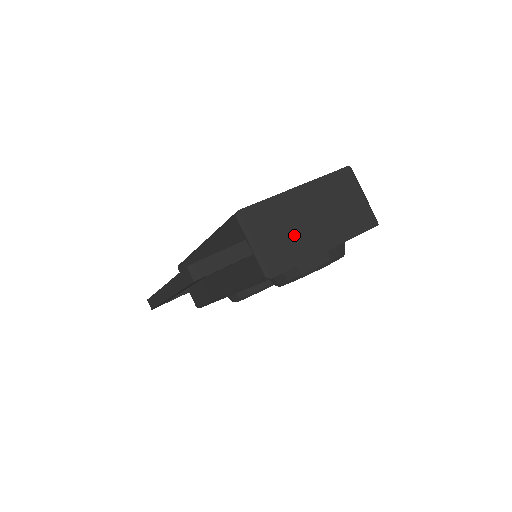
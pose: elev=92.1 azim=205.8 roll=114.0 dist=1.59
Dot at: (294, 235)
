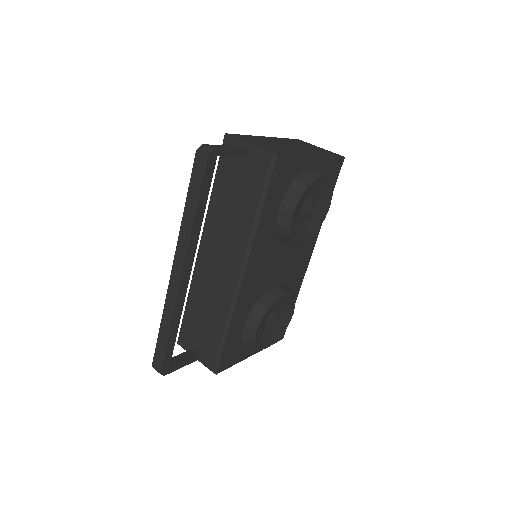
Dot at: (280, 147)
